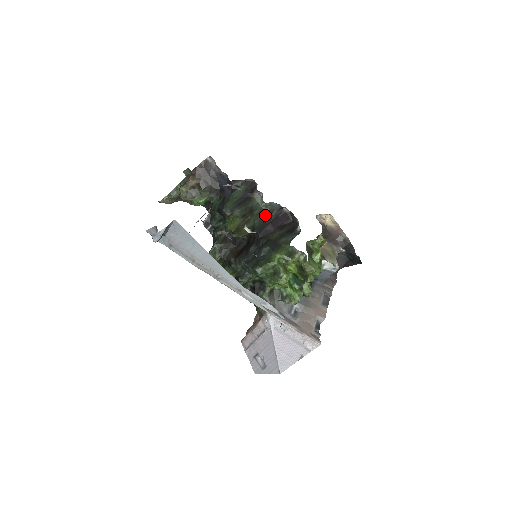
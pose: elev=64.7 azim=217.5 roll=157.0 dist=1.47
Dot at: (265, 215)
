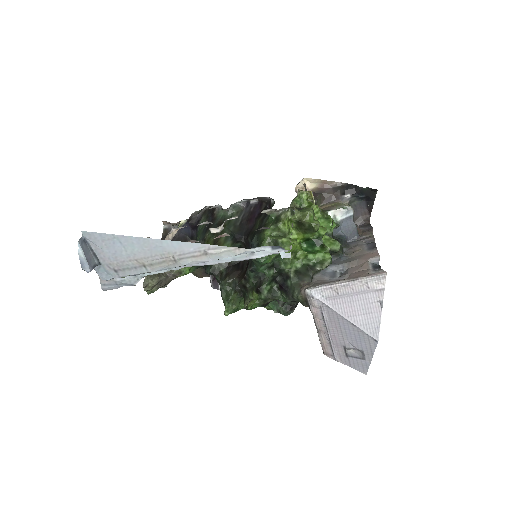
Dot at: (236, 219)
